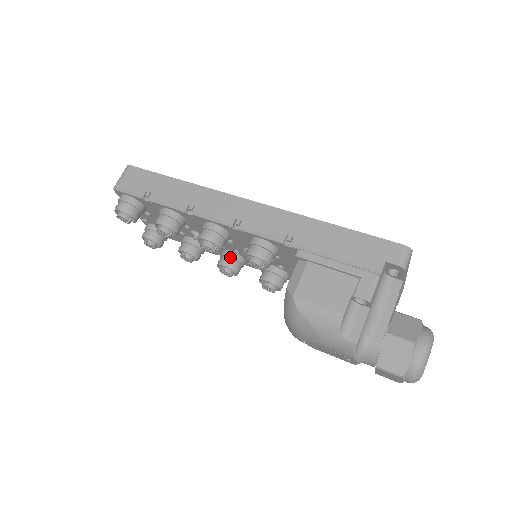
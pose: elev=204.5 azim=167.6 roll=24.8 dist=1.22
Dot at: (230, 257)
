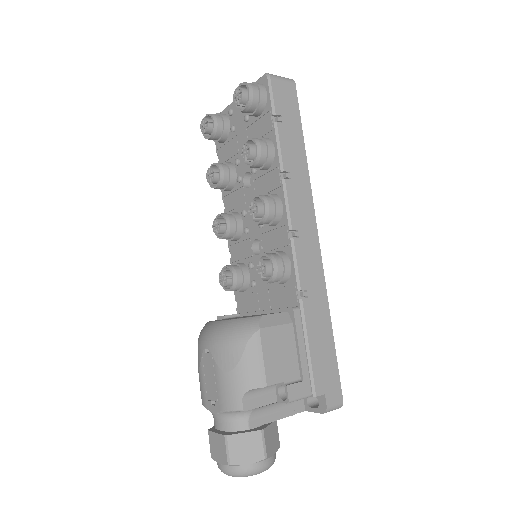
Dot at: (237, 225)
